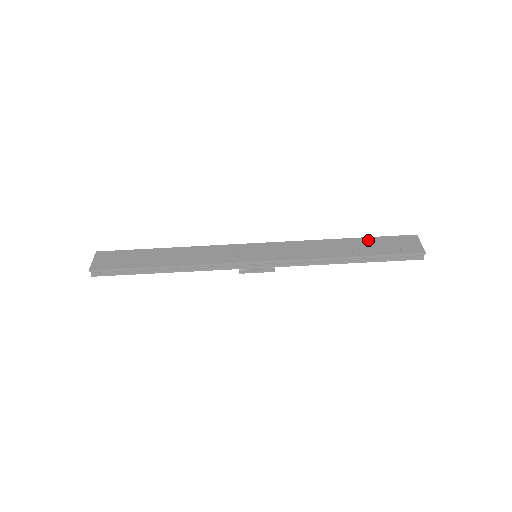
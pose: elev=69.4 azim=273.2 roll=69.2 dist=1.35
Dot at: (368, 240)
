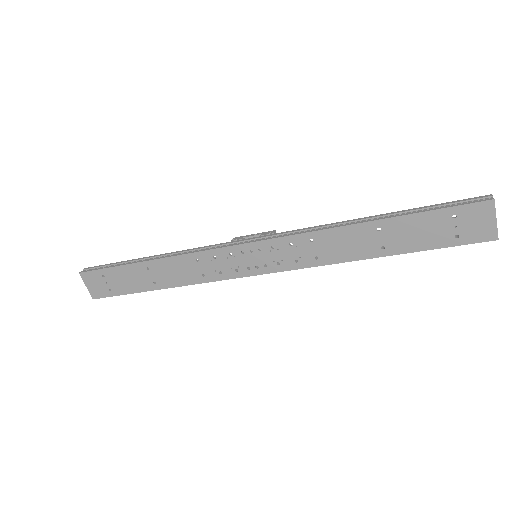
Dot at: (409, 222)
